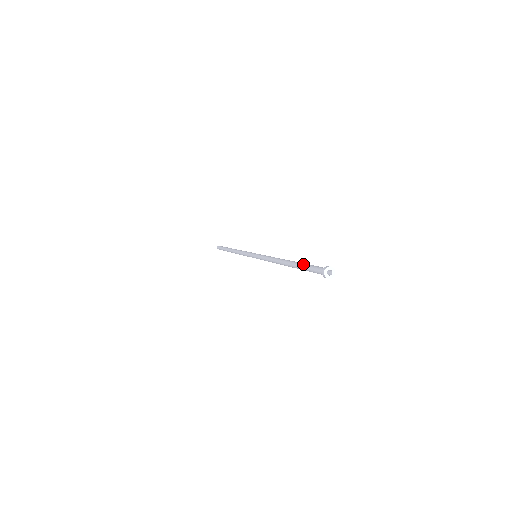
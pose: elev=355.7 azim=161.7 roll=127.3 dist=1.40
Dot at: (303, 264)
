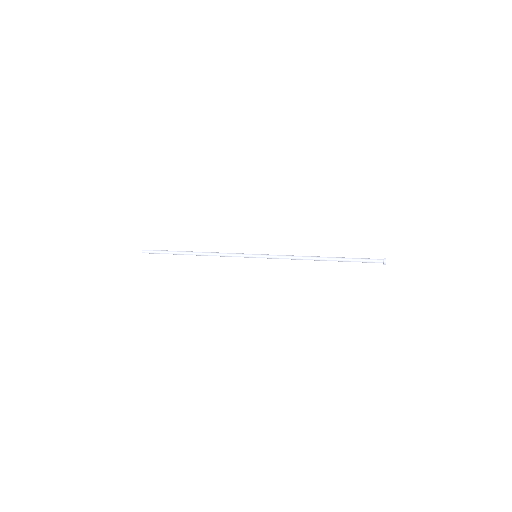
Dot at: (352, 259)
